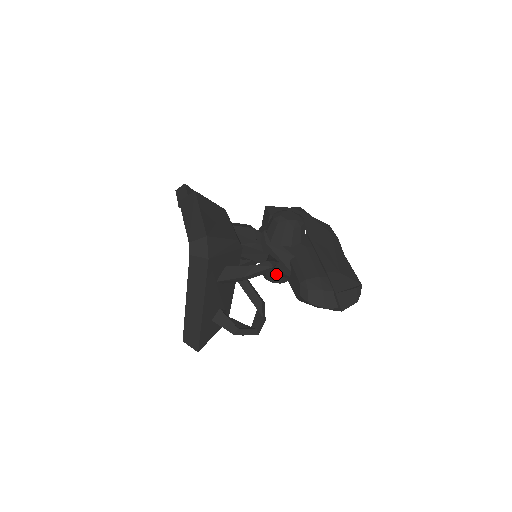
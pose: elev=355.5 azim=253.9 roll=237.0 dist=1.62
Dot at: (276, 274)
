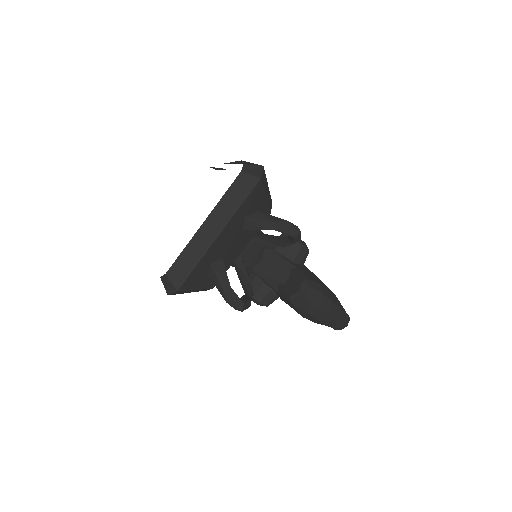
Dot at: (263, 287)
